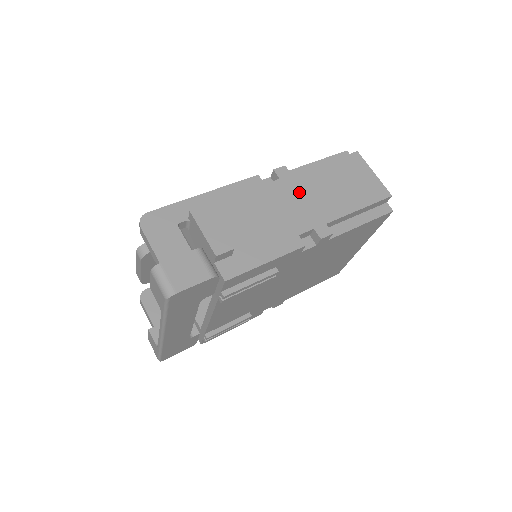
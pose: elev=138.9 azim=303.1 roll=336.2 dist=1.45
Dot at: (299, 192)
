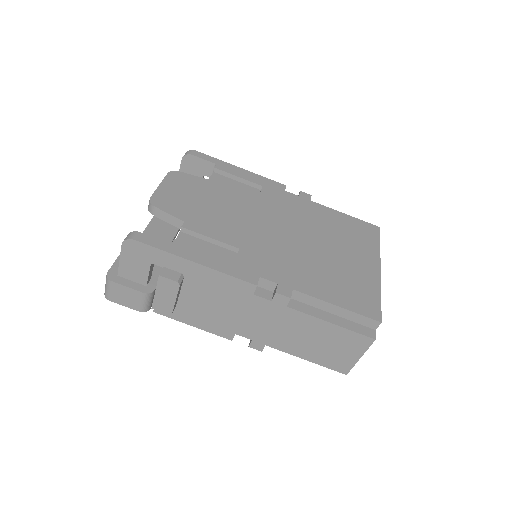
Dot at: (274, 319)
